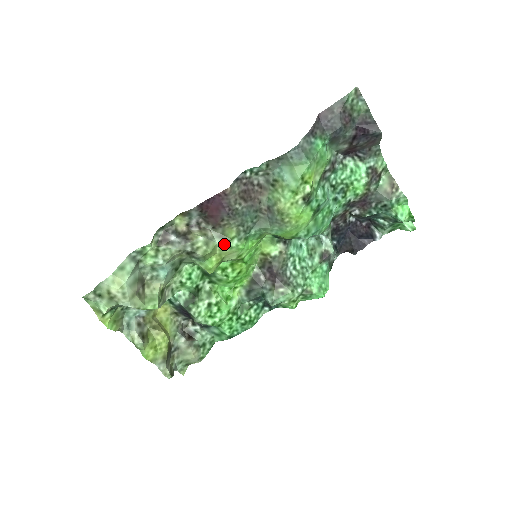
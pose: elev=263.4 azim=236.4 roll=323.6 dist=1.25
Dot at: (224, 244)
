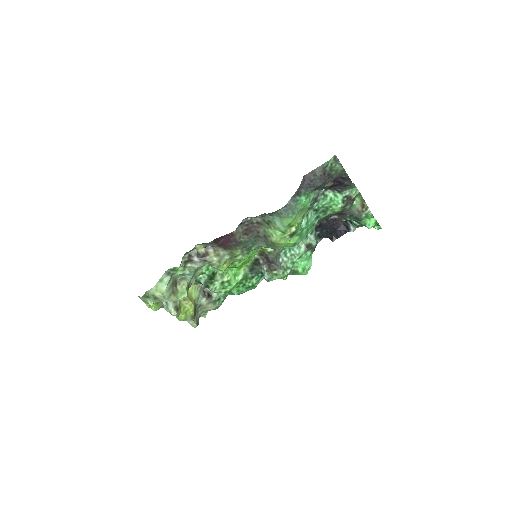
Dot at: (232, 258)
